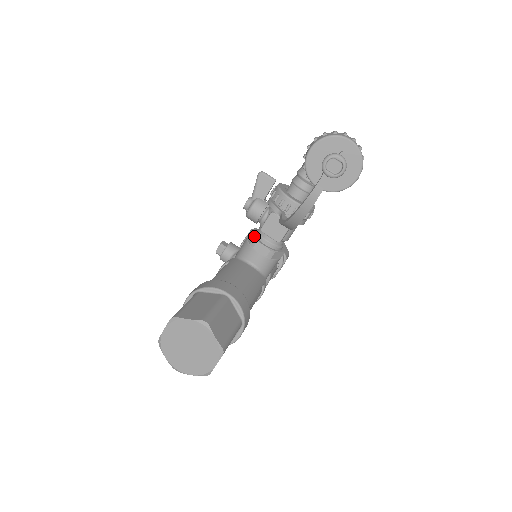
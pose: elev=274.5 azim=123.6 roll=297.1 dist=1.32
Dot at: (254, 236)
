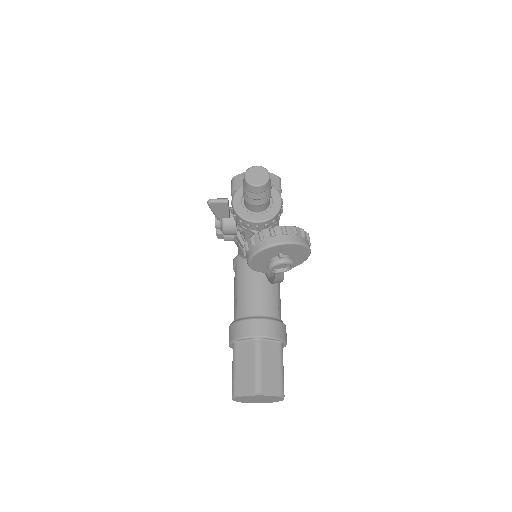
Dot at: (243, 244)
